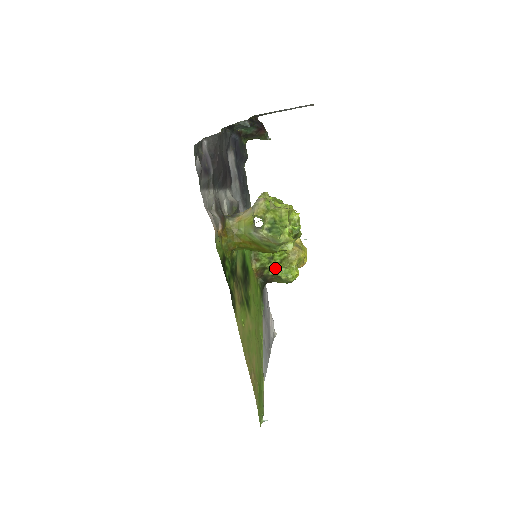
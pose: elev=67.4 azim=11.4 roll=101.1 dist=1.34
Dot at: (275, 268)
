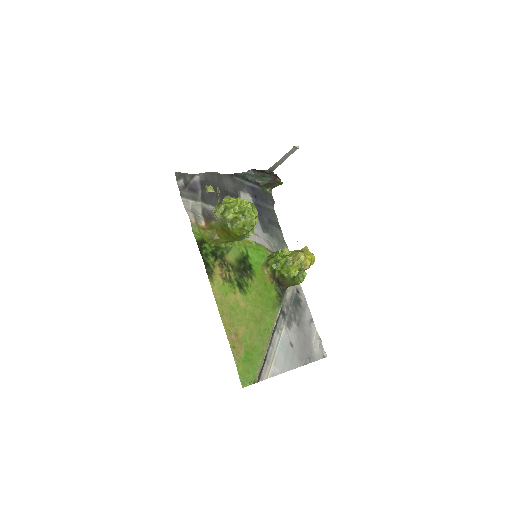
Dot at: (281, 269)
